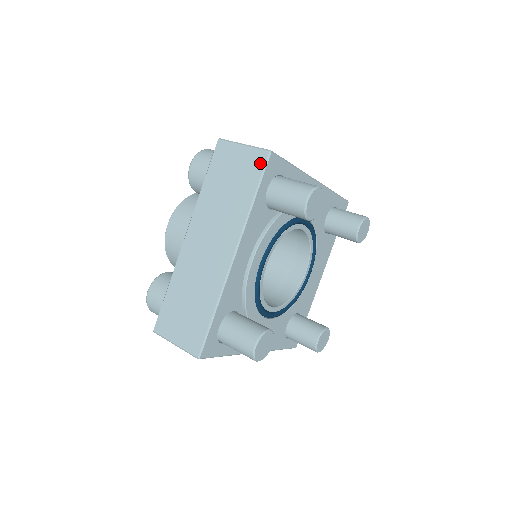
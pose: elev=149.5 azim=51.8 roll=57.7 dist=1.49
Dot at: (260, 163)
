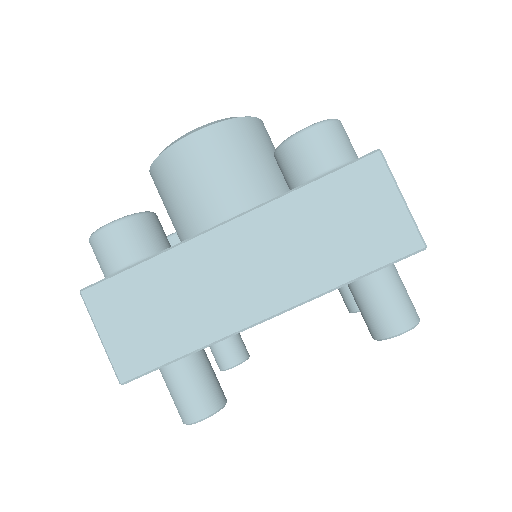
Dot at: (401, 248)
